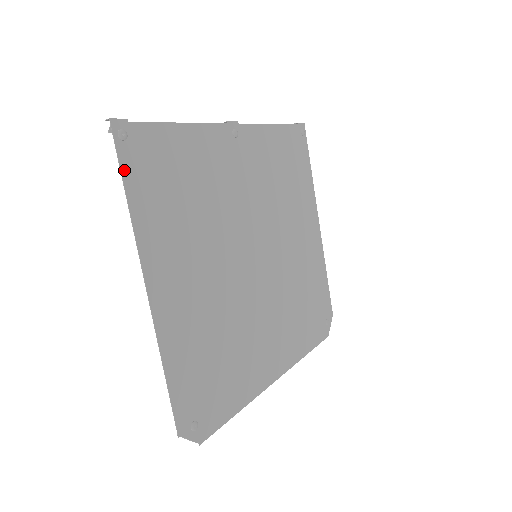
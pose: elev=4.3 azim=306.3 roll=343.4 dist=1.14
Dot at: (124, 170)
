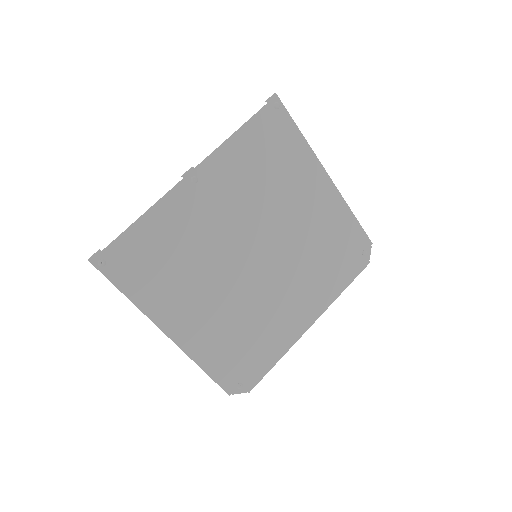
Dot at: (115, 282)
